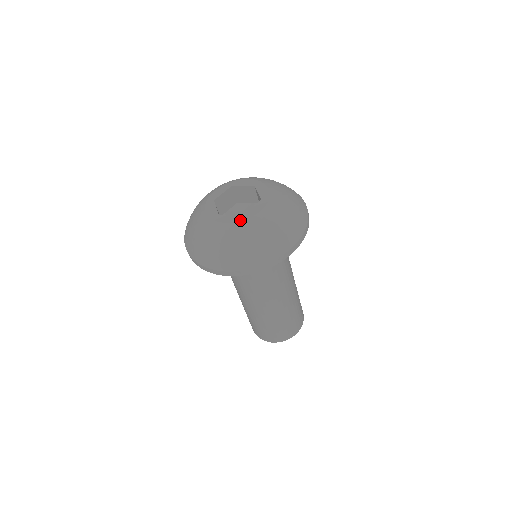
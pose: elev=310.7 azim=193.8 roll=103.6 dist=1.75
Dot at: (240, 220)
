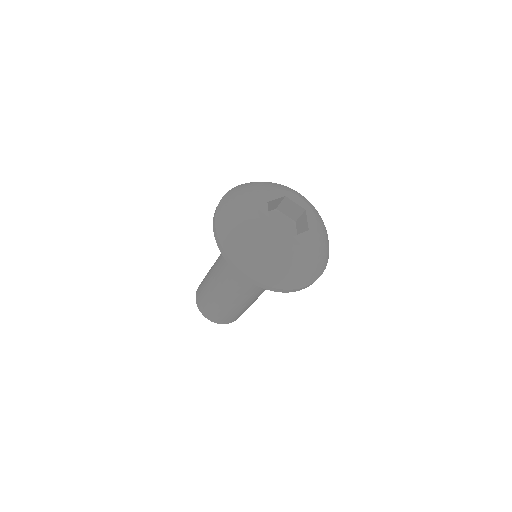
Dot at: (288, 242)
